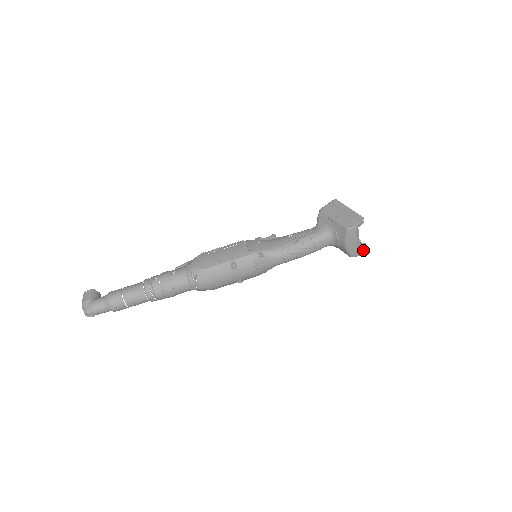
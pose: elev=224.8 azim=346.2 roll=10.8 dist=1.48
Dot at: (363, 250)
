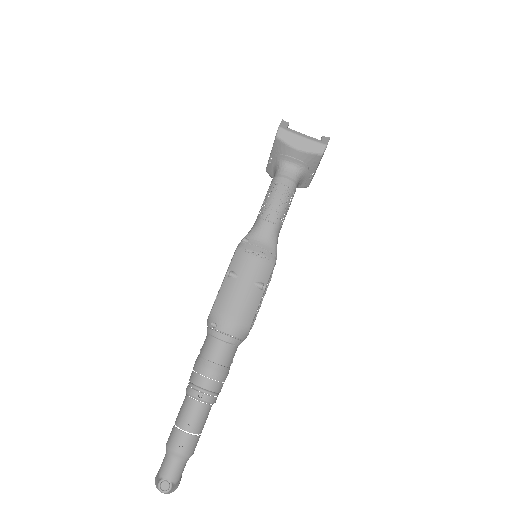
Dot at: (326, 140)
